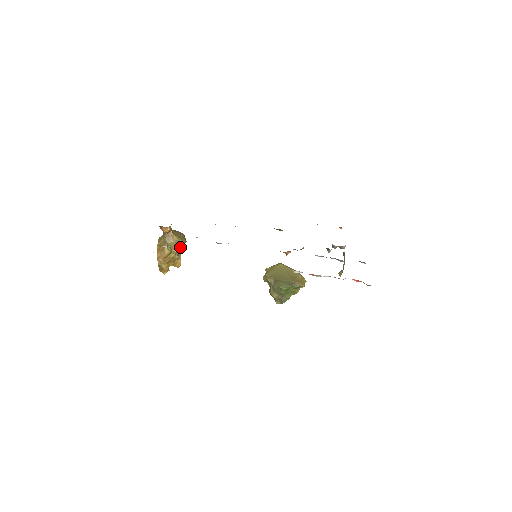
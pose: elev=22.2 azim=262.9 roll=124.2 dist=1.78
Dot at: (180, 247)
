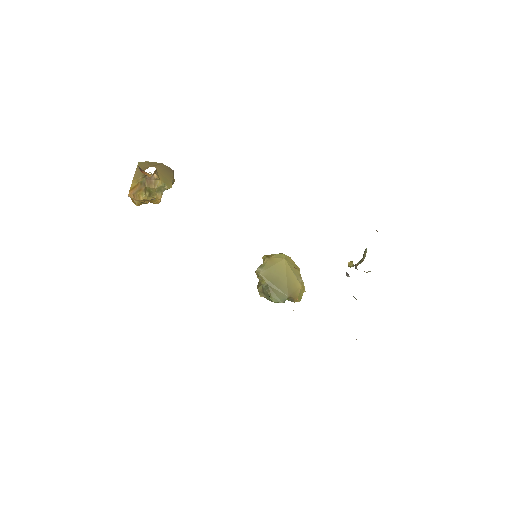
Dot at: occluded
